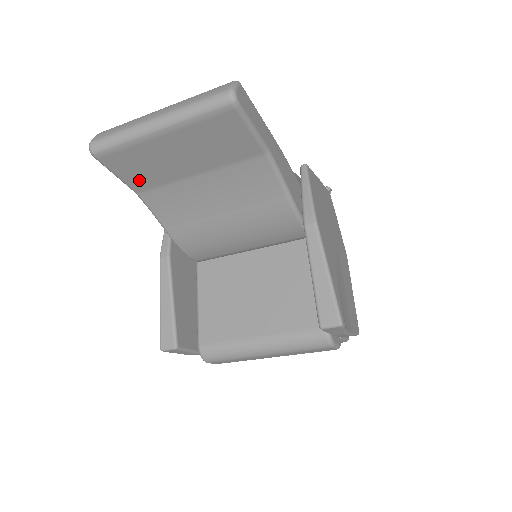
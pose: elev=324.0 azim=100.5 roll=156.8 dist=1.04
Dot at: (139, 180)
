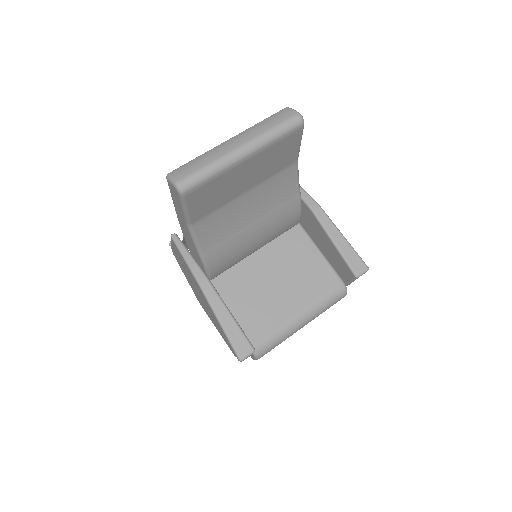
Dot at: (202, 210)
